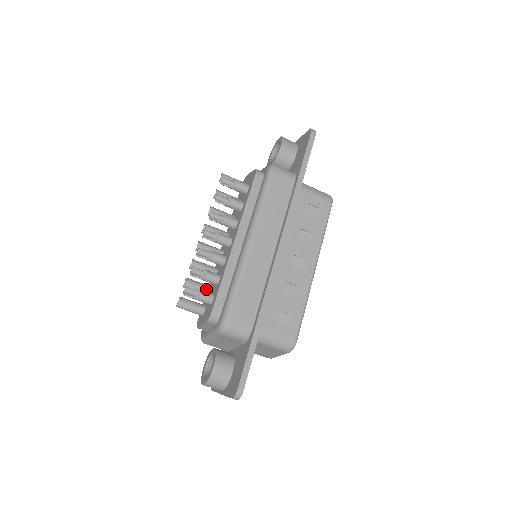
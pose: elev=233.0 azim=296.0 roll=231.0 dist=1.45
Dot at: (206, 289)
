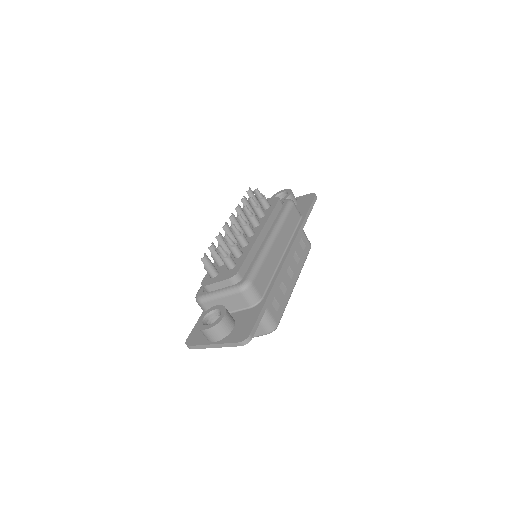
Dot at: occluded
